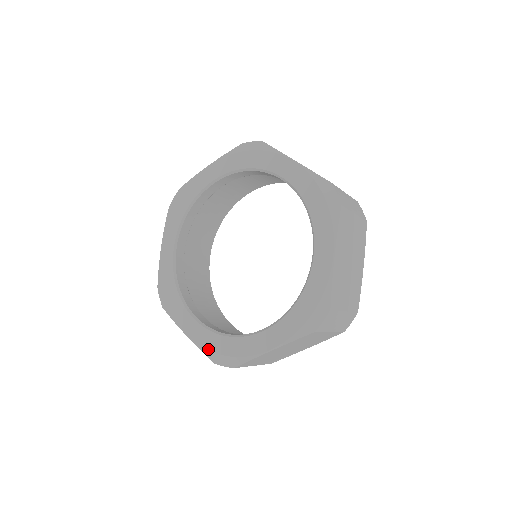
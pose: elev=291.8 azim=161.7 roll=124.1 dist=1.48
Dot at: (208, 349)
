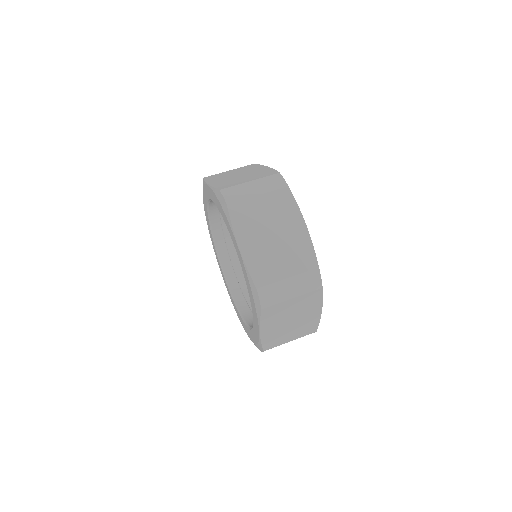
Dot at: (253, 342)
